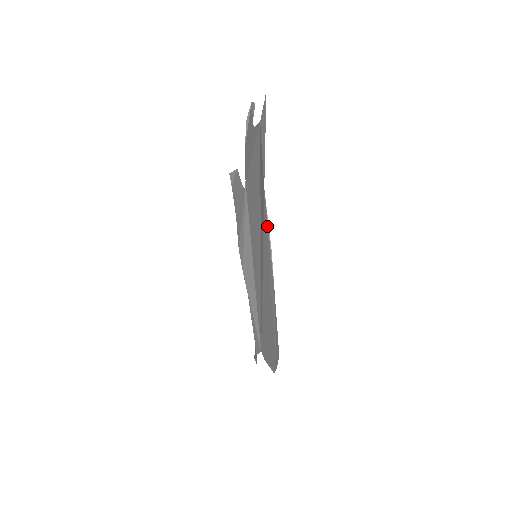
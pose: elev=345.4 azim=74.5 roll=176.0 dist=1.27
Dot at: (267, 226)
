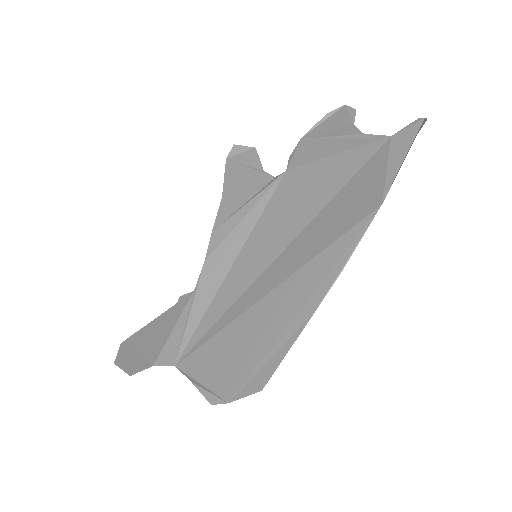
Dot at: (355, 242)
